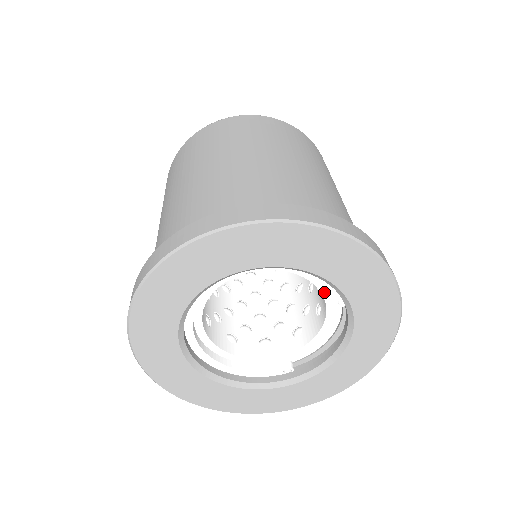
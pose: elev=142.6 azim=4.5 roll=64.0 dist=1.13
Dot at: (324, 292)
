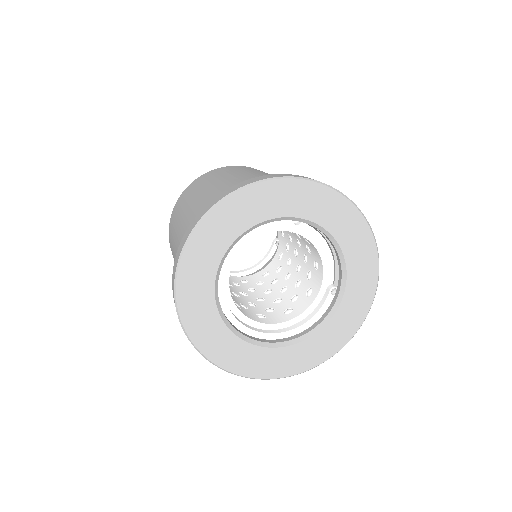
Dot at: (284, 229)
